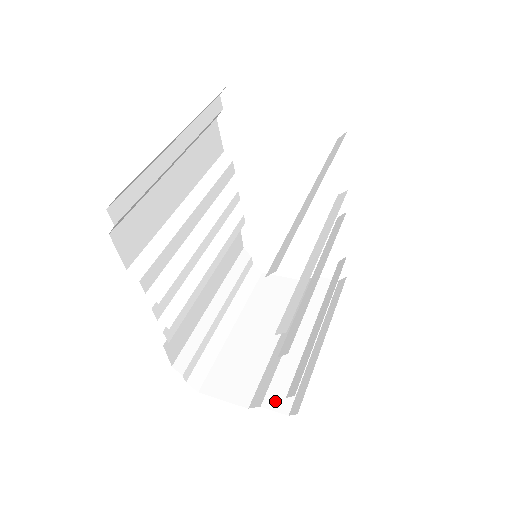
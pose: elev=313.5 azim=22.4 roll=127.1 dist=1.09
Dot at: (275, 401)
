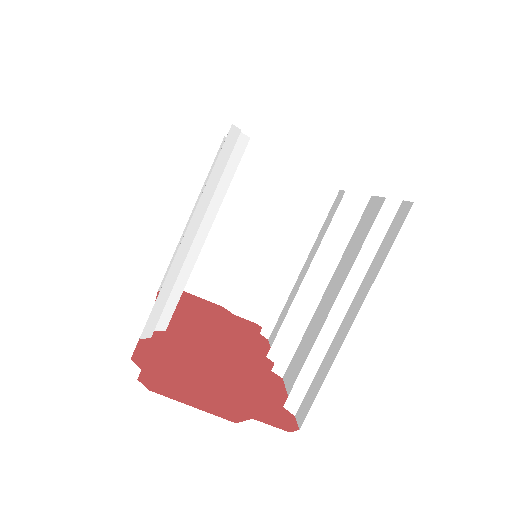
Dot at: (246, 311)
